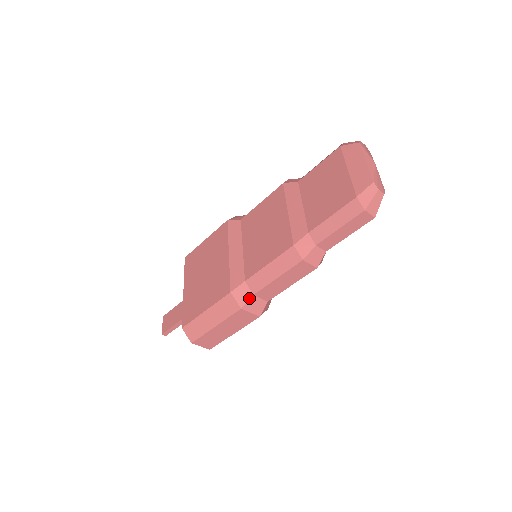
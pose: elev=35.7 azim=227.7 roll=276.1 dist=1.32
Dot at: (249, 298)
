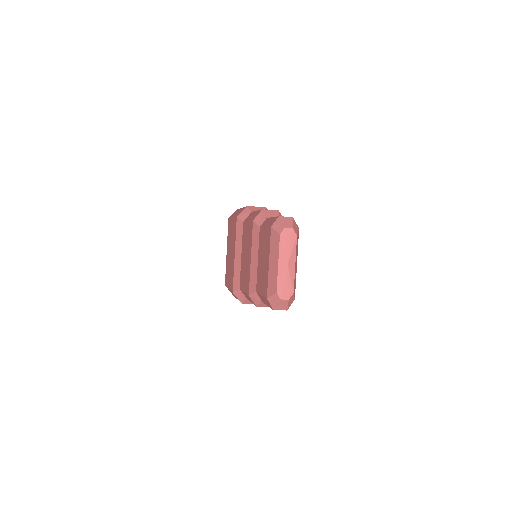
Dot at: (244, 299)
